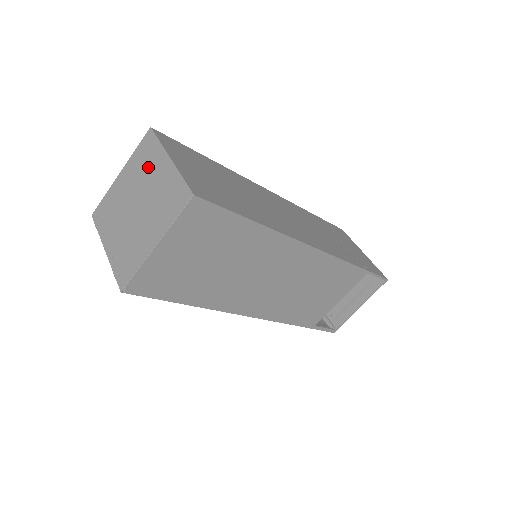
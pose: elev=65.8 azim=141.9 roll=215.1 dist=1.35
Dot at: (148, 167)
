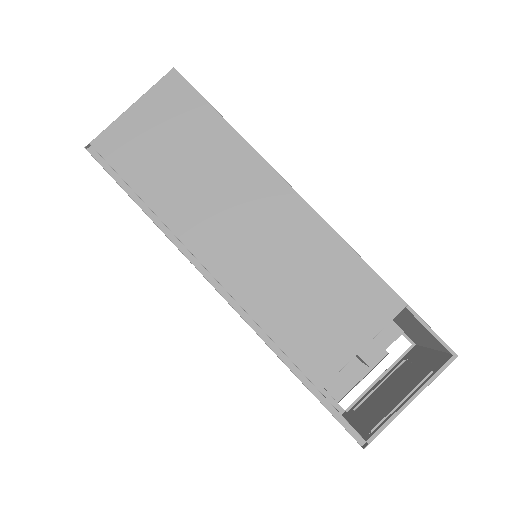
Dot at: occluded
